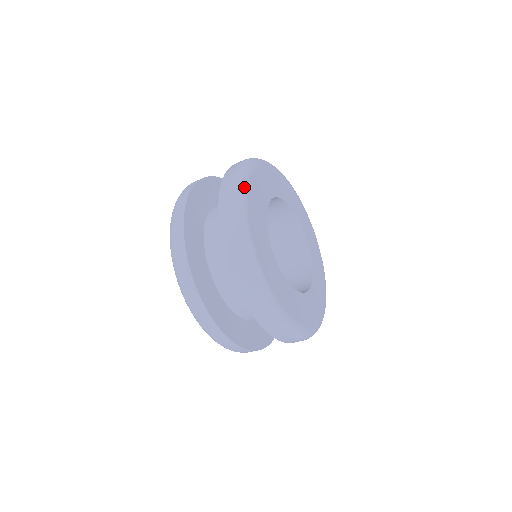
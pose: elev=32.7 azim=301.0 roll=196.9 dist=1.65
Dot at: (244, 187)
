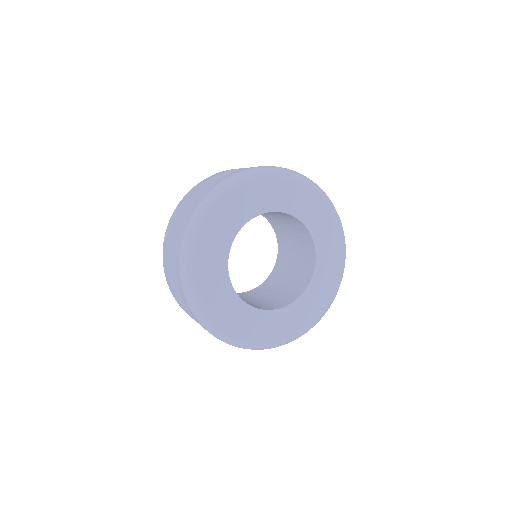
Dot at: (212, 203)
